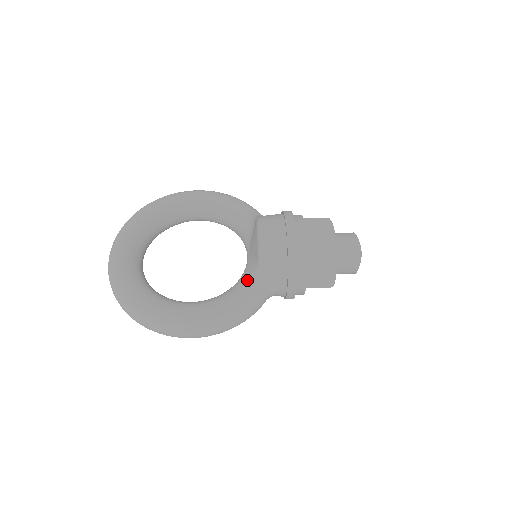
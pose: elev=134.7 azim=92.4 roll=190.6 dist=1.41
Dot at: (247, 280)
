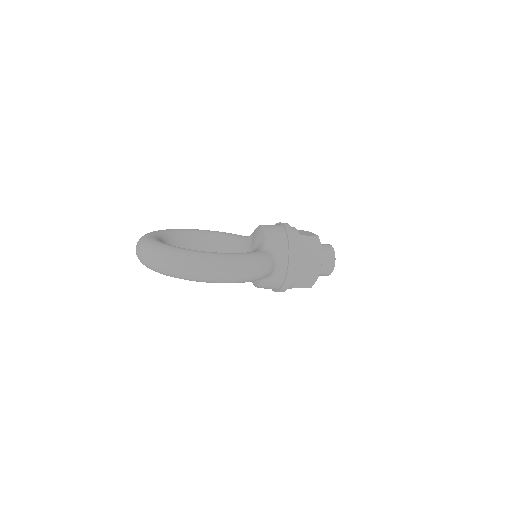
Dot at: (258, 250)
